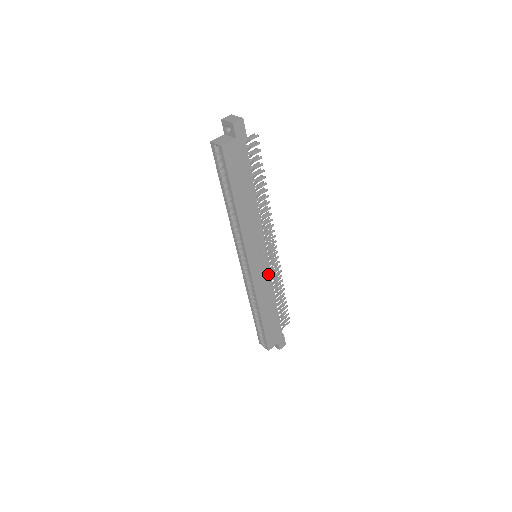
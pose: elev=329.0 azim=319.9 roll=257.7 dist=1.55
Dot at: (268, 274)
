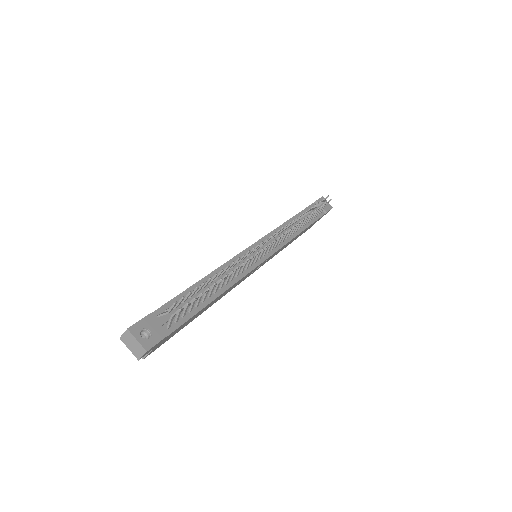
Dot at: (279, 249)
